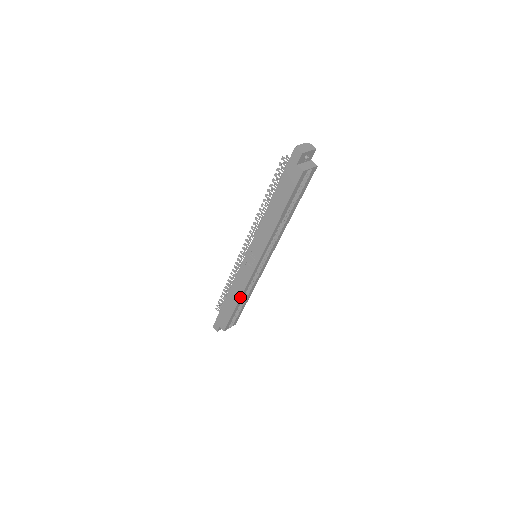
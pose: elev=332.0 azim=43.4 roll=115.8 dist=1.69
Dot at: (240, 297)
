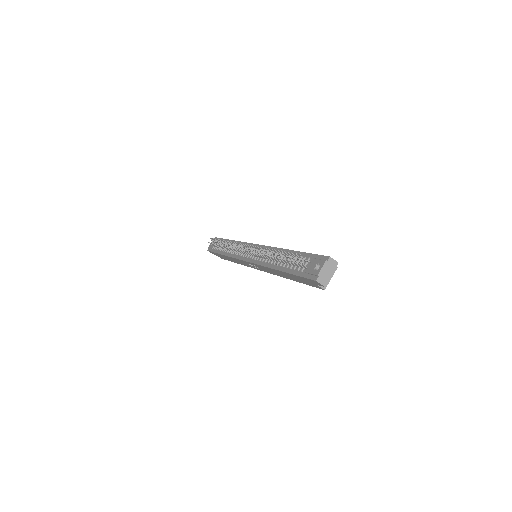
Dot at: occluded
